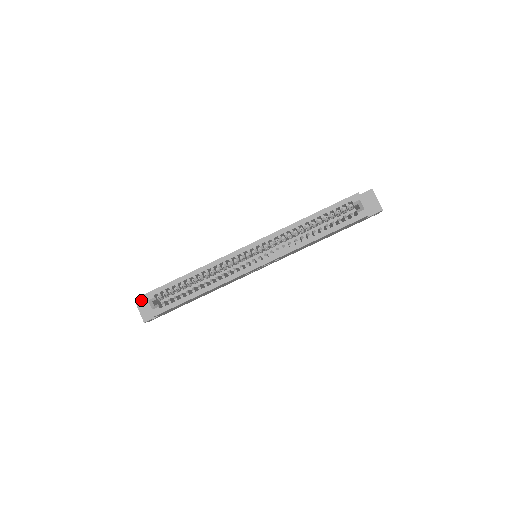
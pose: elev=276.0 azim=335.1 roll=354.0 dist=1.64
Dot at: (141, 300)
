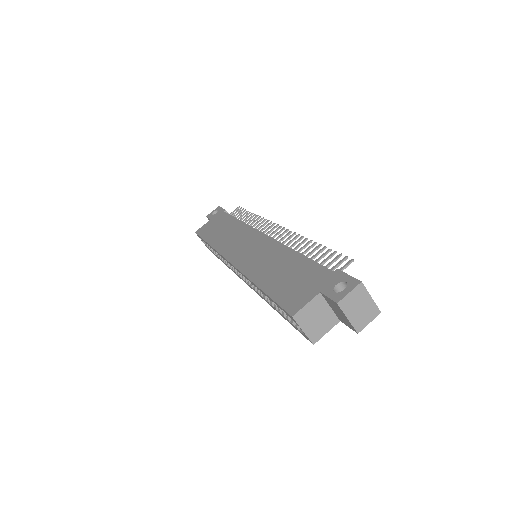
Dot at: (208, 218)
